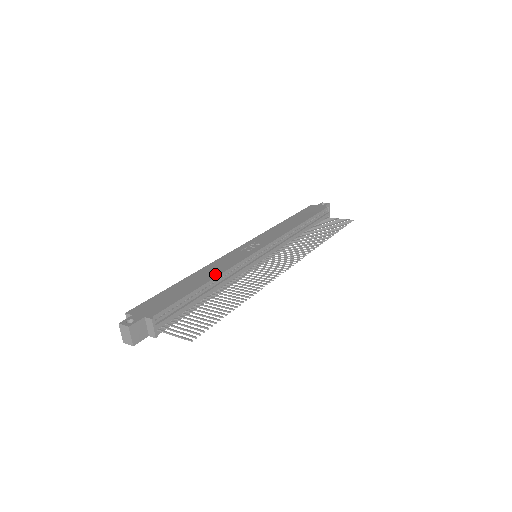
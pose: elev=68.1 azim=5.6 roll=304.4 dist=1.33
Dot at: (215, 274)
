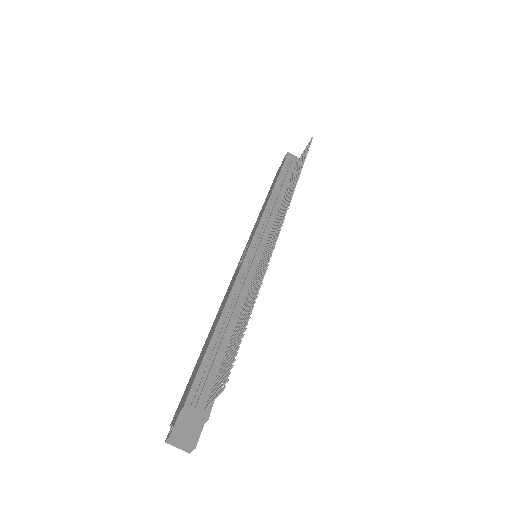
Dot at: (222, 309)
